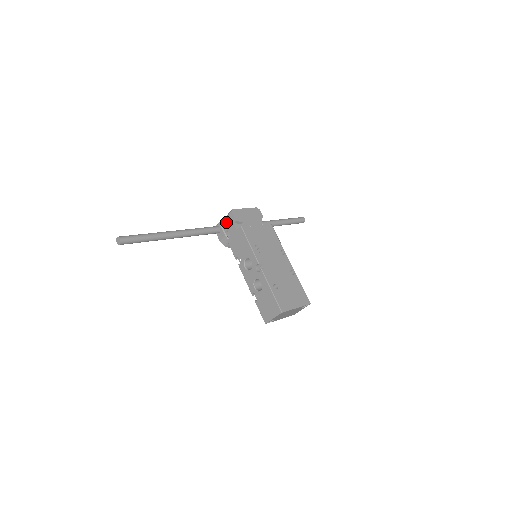
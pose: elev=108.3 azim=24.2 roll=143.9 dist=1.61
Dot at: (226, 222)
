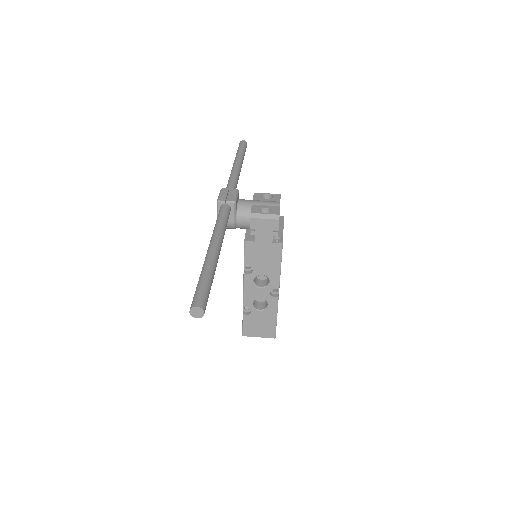
Dot at: (260, 224)
